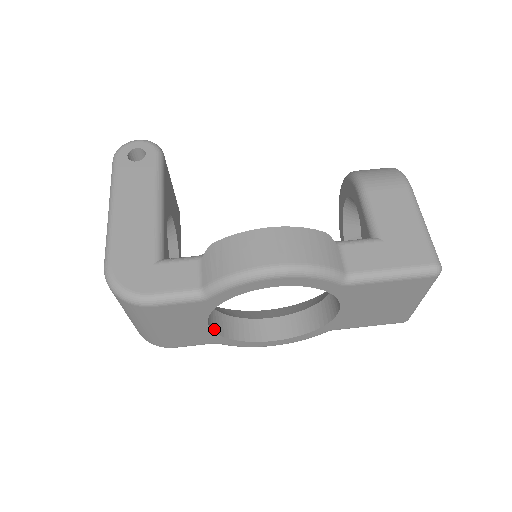
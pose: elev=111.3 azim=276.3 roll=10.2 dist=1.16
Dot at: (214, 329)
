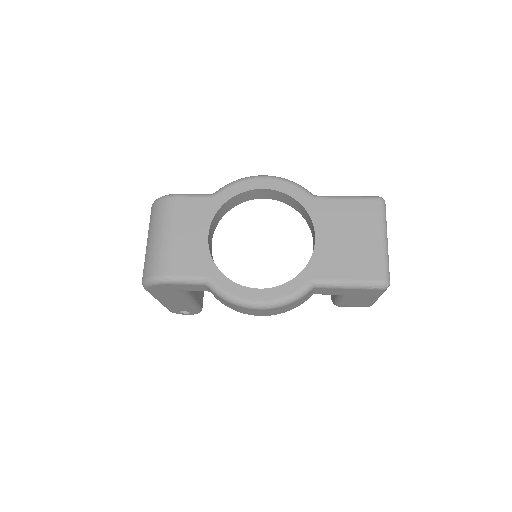
Dot at: (210, 254)
